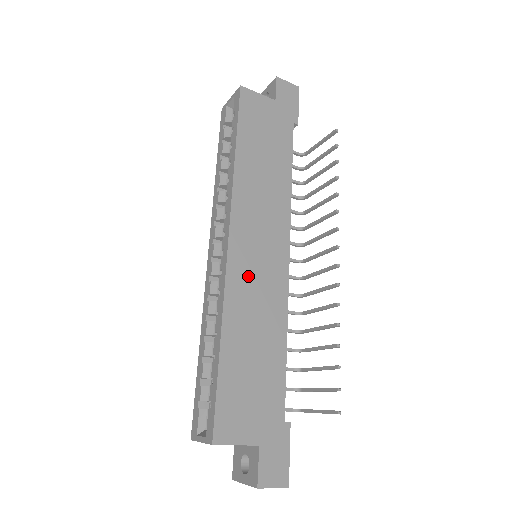
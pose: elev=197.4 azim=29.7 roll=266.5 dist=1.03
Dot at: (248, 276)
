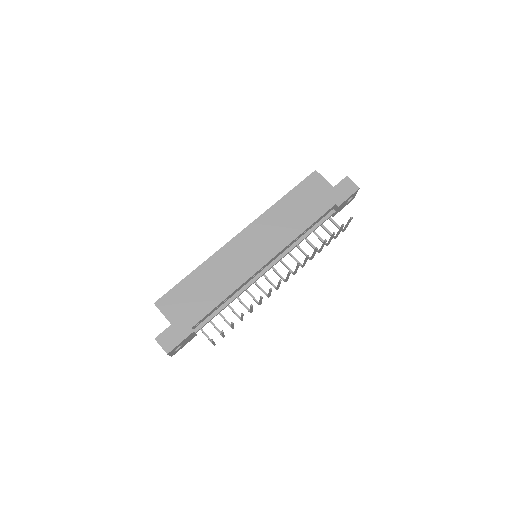
Dot at: (234, 255)
